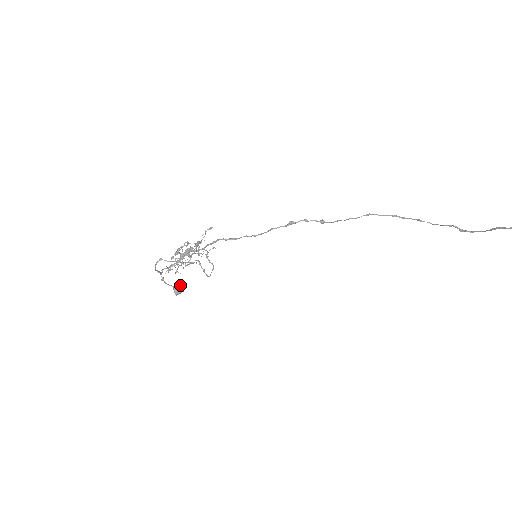
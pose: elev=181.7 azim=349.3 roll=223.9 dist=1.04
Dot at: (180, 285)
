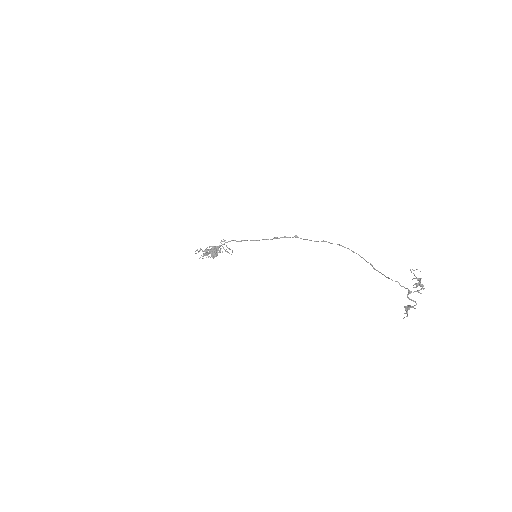
Dot at: occluded
